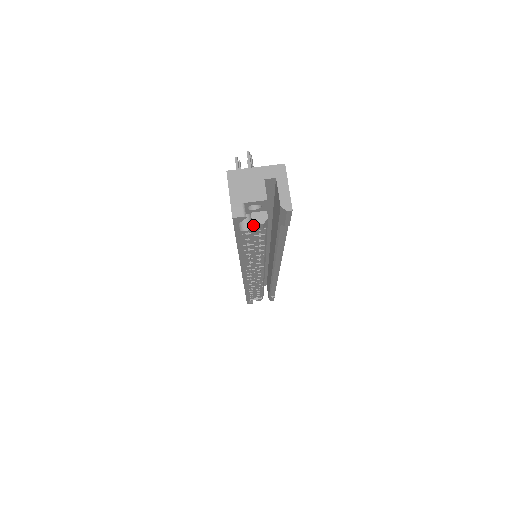
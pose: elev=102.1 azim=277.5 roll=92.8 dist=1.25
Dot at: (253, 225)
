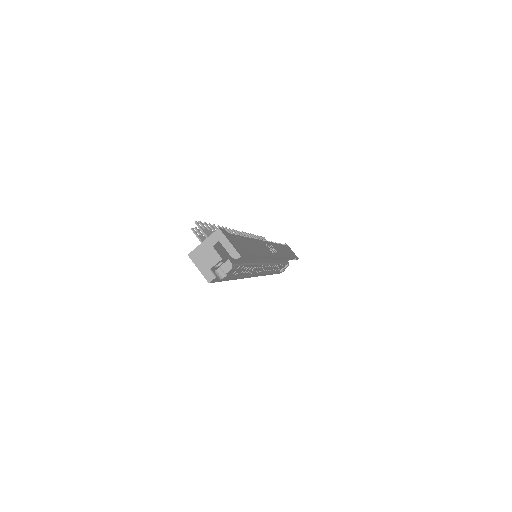
Dot at: occluded
